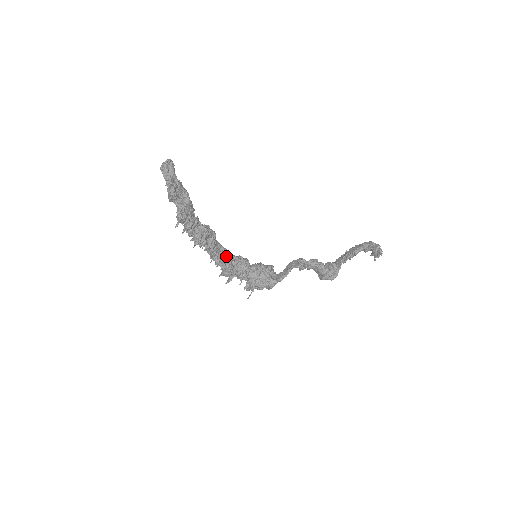
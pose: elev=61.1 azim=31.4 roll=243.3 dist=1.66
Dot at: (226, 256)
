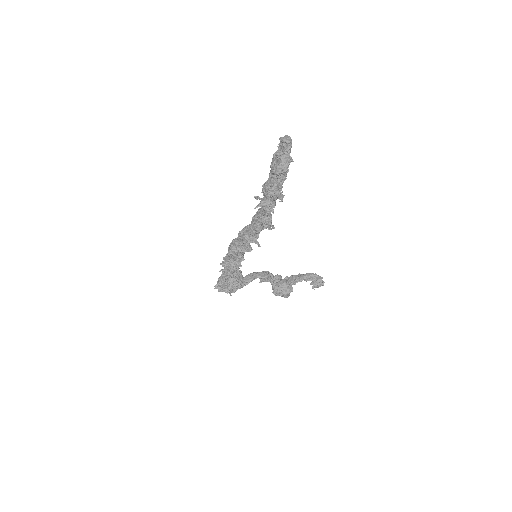
Dot at: occluded
